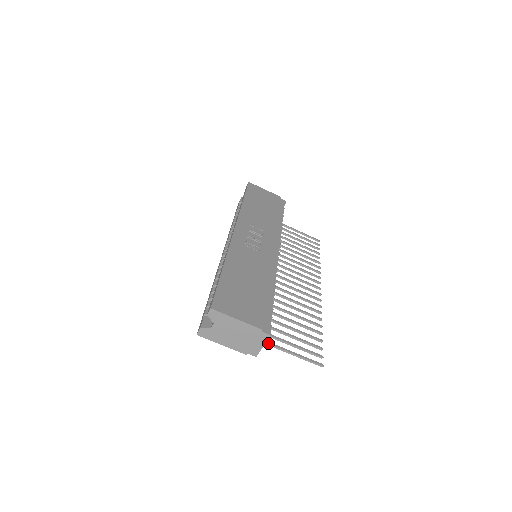
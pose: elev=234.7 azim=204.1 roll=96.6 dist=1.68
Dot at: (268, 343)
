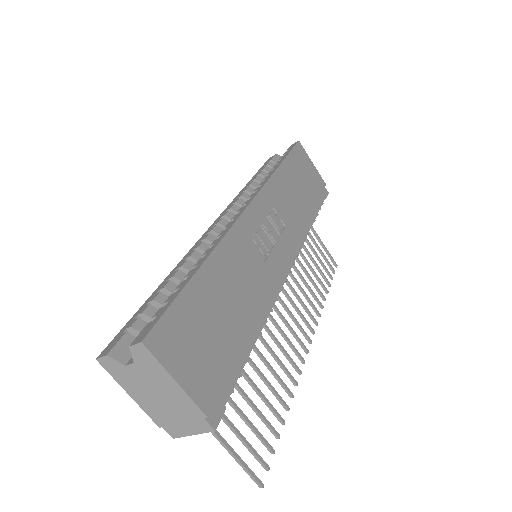
Dot at: occluded
